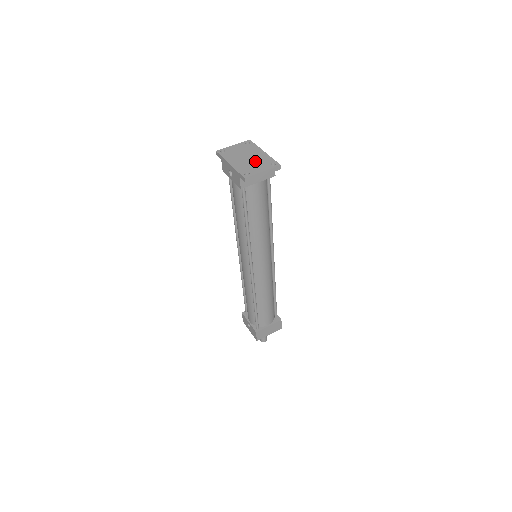
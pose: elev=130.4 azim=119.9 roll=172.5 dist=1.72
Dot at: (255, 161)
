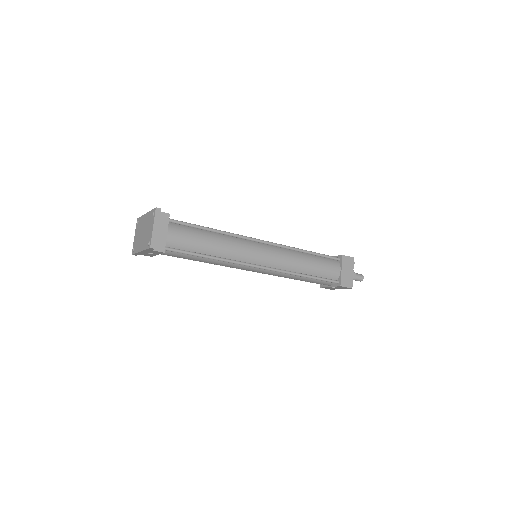
Dot at: (146, 228)
